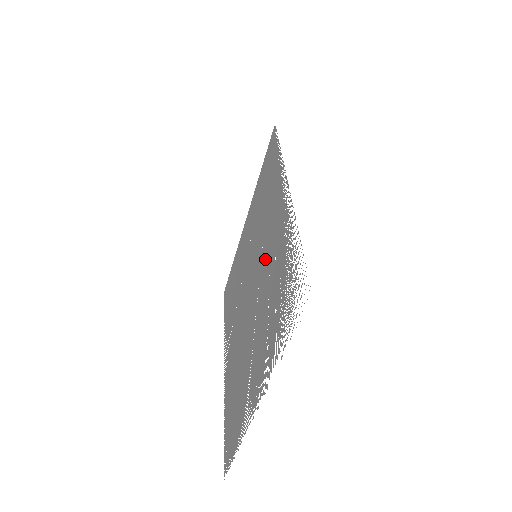
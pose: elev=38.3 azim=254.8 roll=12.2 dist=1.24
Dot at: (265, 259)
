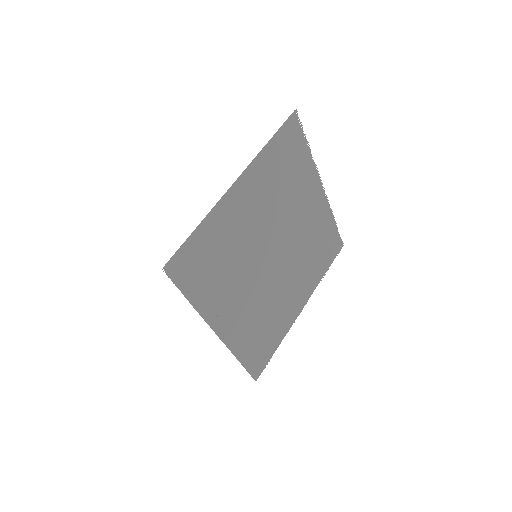
Dot at: (254, 290)
